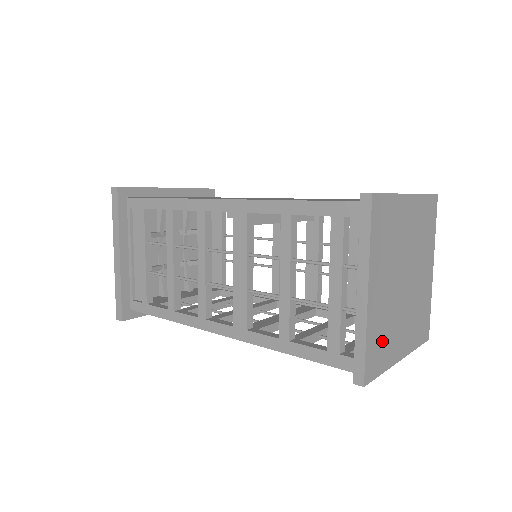
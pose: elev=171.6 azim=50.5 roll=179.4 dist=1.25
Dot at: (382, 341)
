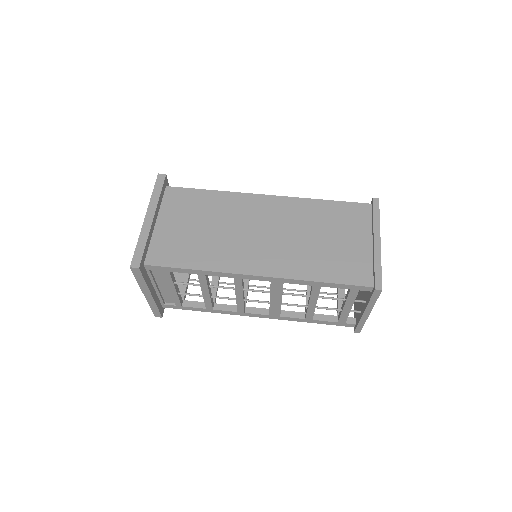
Dot at: occluded
